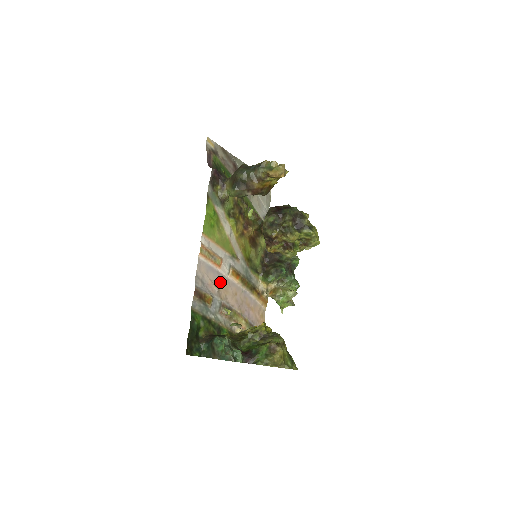
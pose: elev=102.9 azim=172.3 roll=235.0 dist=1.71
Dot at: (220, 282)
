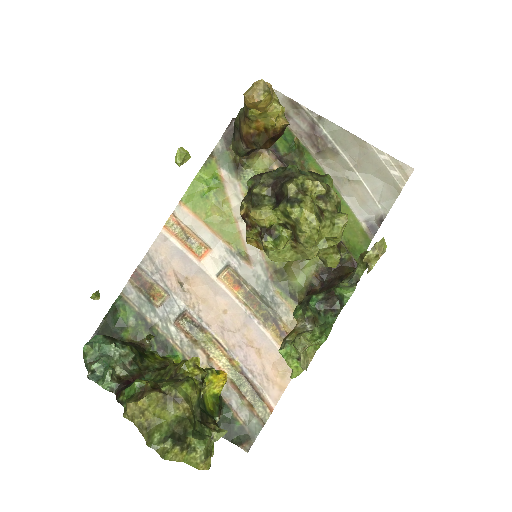
Dot at: (194, 280)
